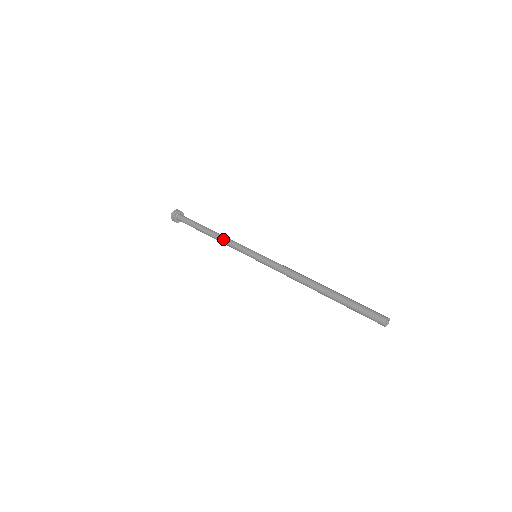
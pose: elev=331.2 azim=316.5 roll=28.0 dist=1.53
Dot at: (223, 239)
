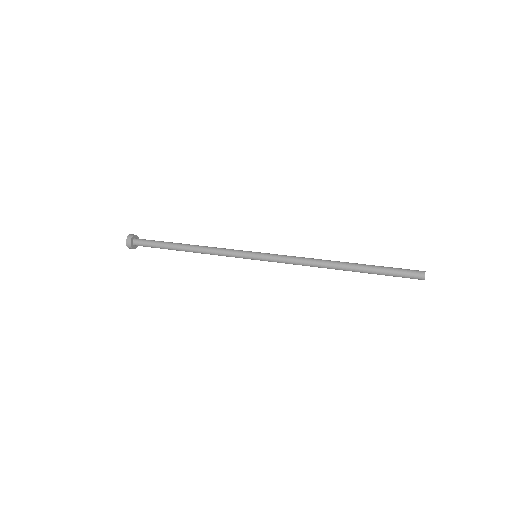
Dot at: (209, 248)
